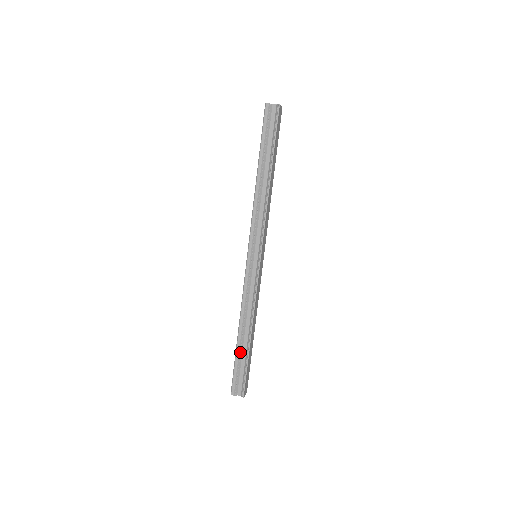
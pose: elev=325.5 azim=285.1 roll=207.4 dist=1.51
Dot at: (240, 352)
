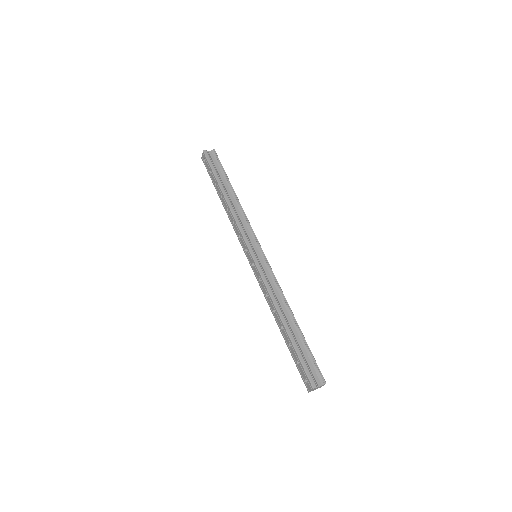
Dot at: (295, 340)
